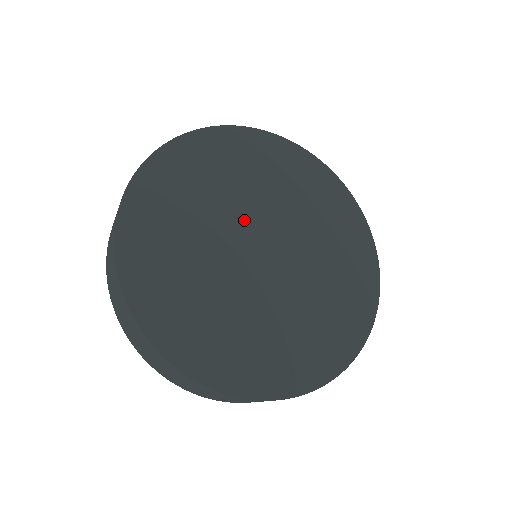
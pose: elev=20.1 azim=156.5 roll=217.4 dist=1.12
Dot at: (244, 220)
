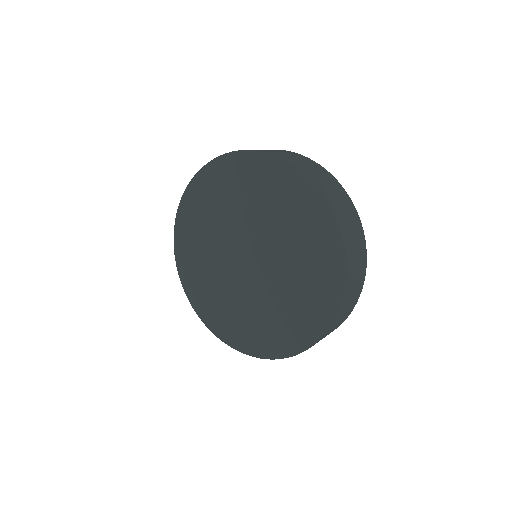
Dot at: (250, 233)
